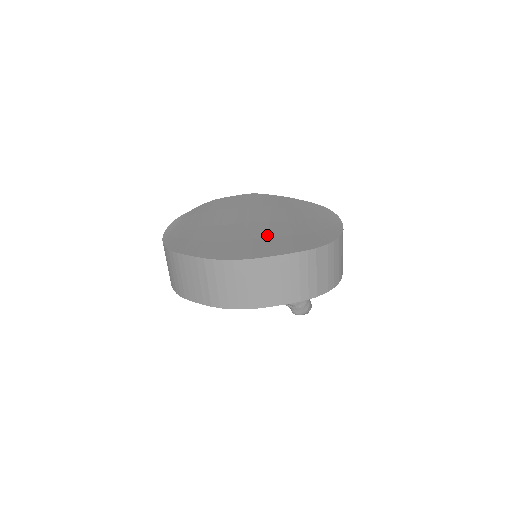
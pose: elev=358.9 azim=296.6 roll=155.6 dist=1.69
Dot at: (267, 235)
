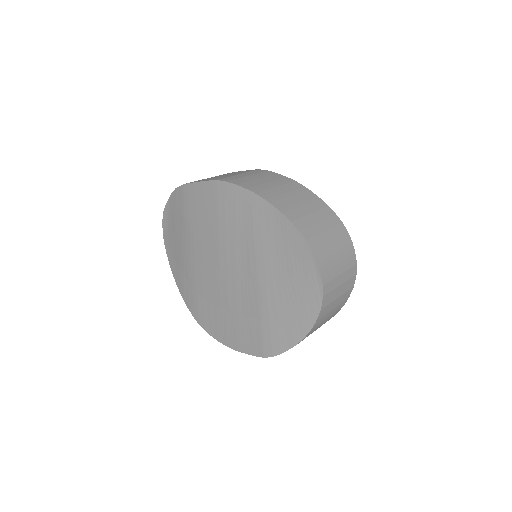
Dot at: (240, 309)
